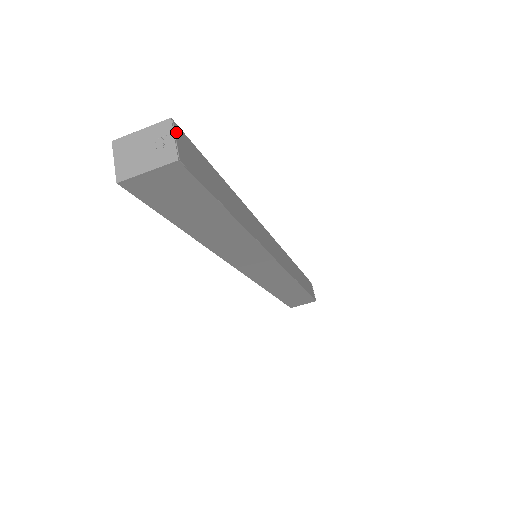
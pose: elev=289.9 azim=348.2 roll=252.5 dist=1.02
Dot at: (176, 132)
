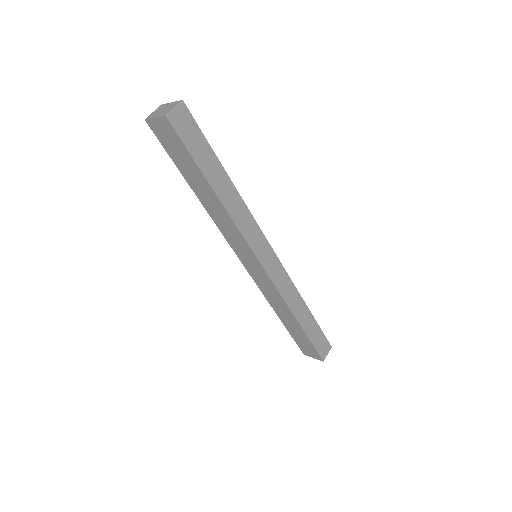
Dot at: (180, 107)
